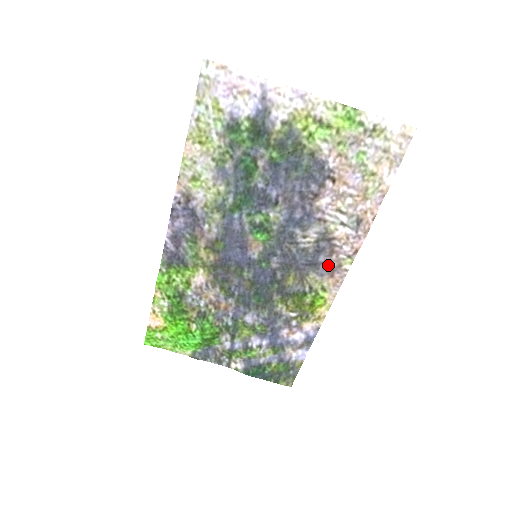
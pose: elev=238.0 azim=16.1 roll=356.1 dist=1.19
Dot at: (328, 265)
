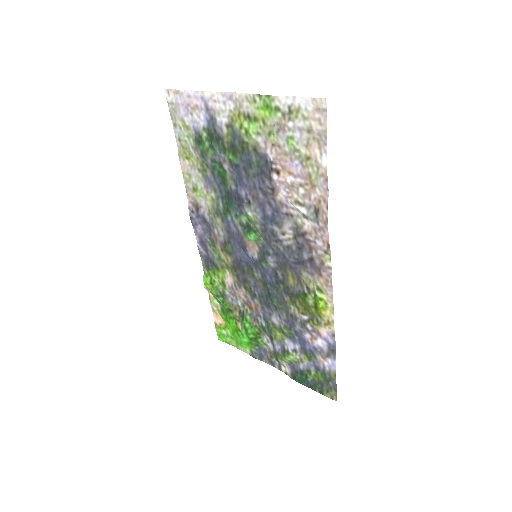
Dot at: (313, 263)
